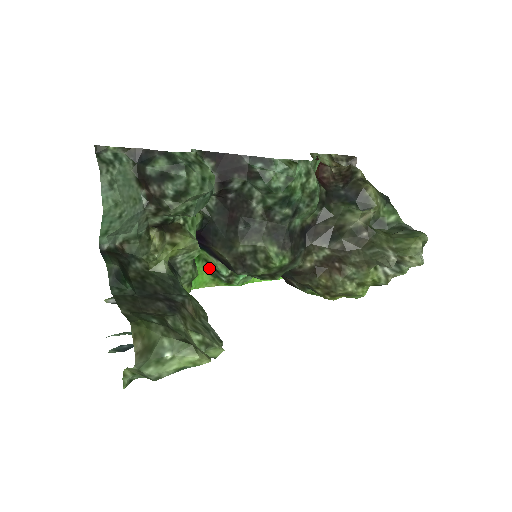
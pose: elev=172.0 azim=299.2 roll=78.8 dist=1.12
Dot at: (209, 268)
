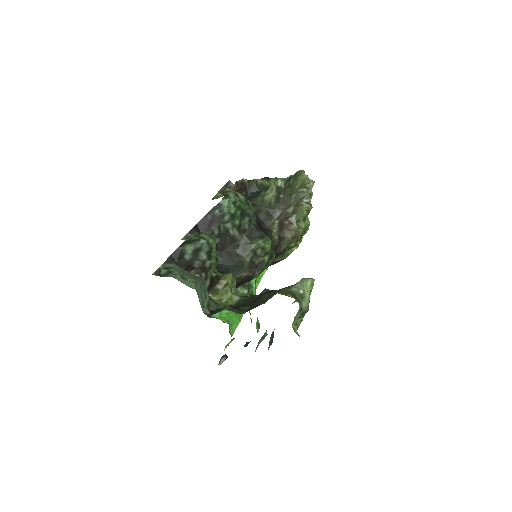
Dot at: occluded
